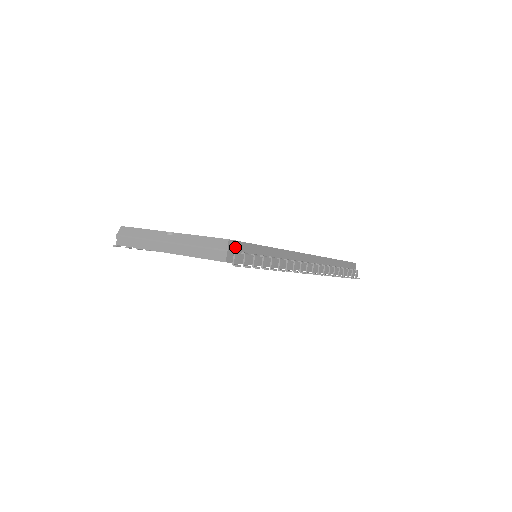
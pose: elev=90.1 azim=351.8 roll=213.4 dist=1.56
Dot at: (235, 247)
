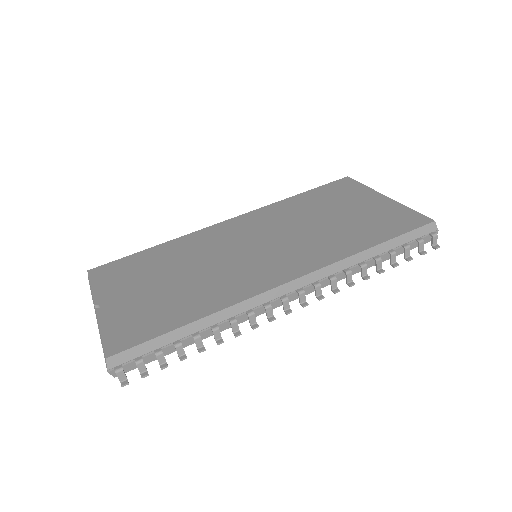
Dot at: (121, 360)
